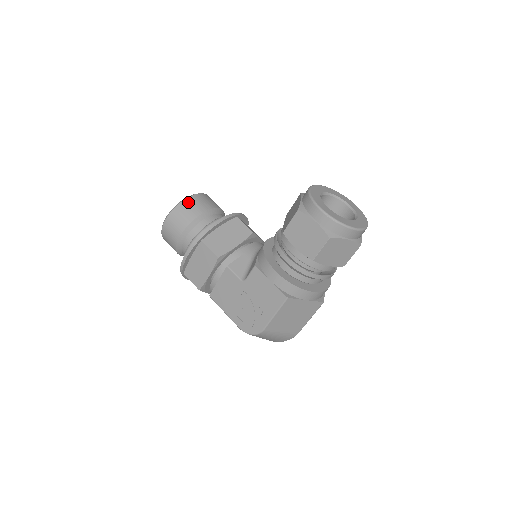
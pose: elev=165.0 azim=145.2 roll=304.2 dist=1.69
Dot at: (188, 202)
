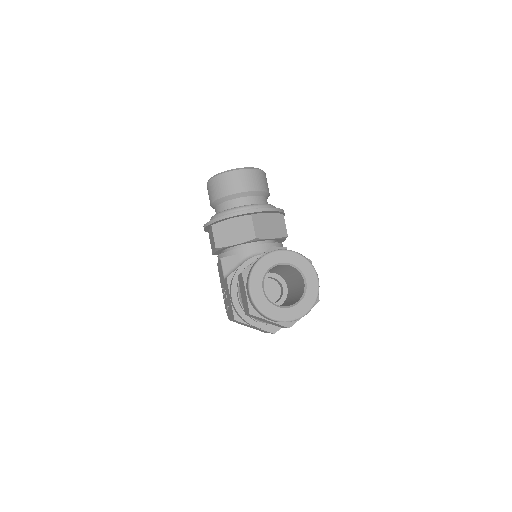
Dot at: (224, 178)
